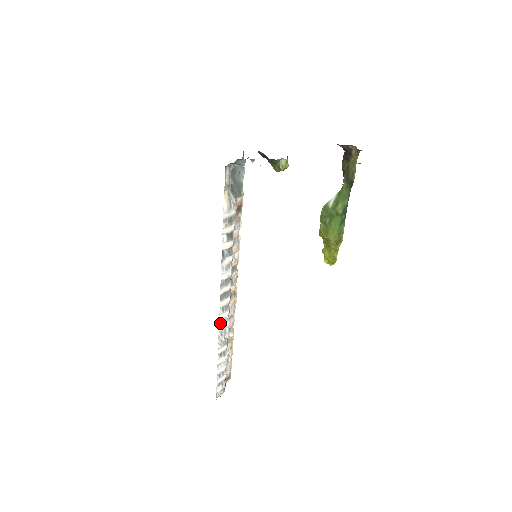
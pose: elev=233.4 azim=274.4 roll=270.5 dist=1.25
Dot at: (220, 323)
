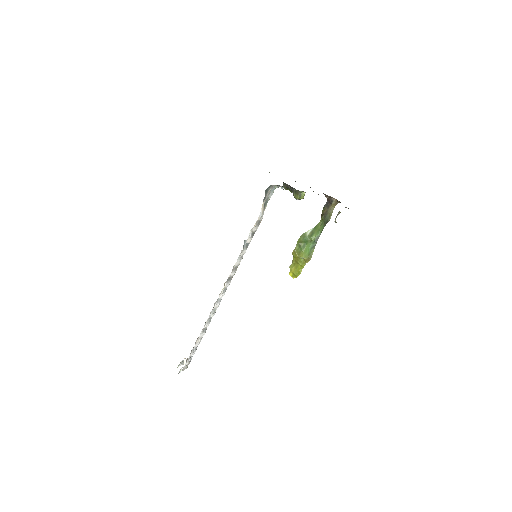
Dot at: (217, 301)
